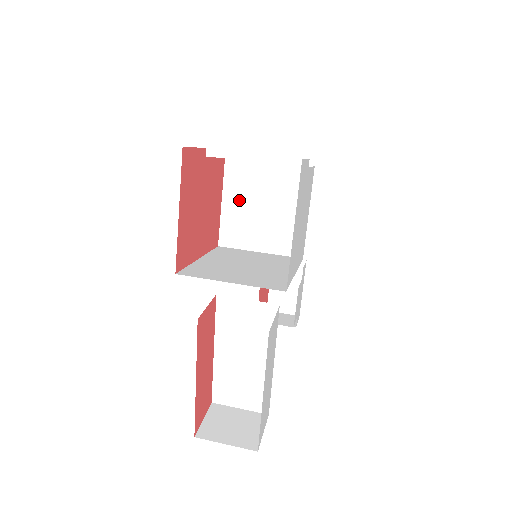
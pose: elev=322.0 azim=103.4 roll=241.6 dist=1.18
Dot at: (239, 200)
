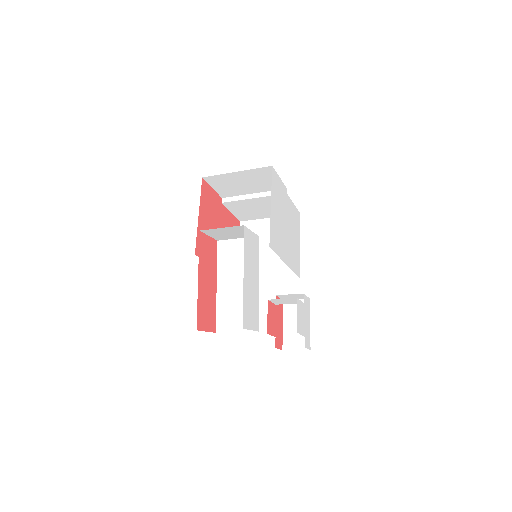
Dot at: occluded
